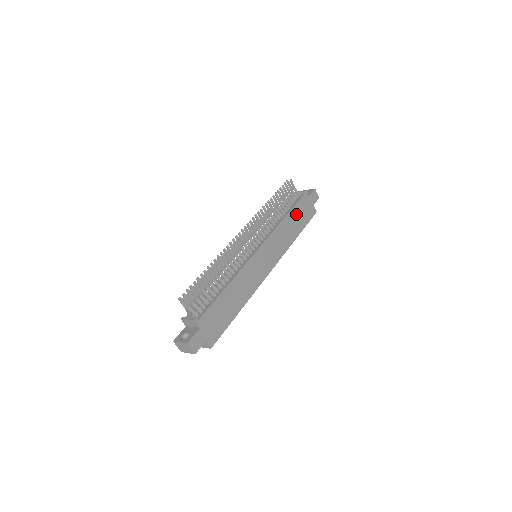
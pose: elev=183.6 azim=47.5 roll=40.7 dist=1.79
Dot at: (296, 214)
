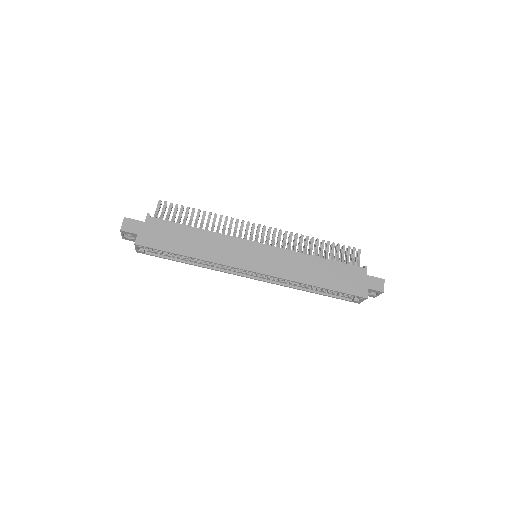
Dot at: (334, 270)
